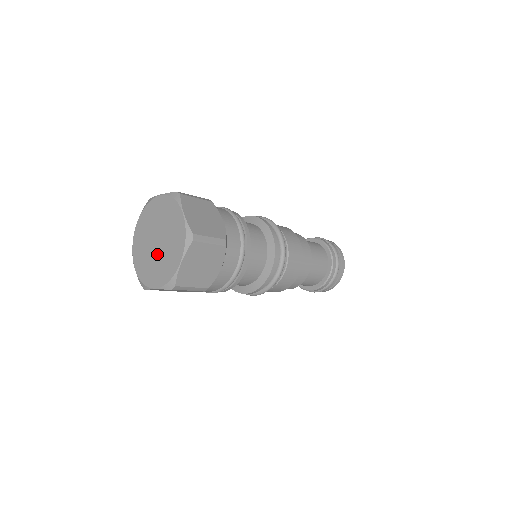
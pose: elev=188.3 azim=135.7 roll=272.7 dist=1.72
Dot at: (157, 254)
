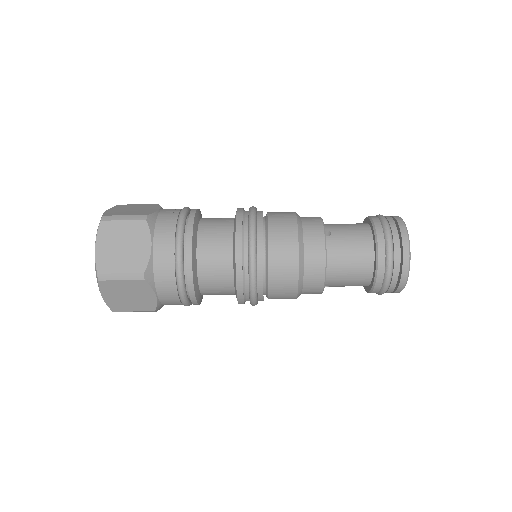
Dot at: occluded
